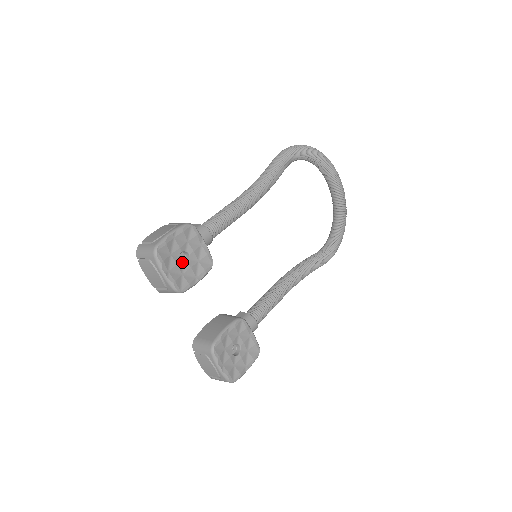
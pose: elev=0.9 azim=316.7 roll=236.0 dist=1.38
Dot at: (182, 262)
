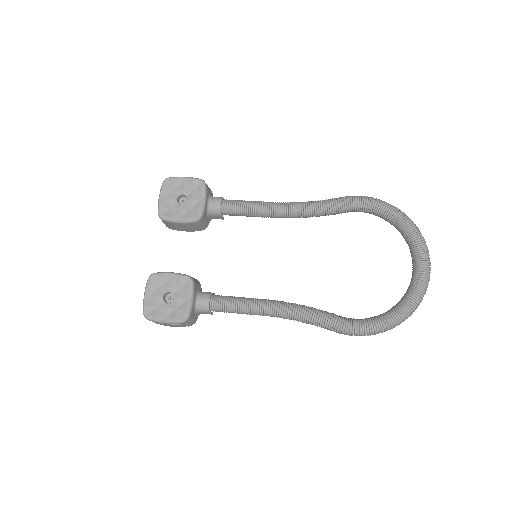
Dot at: occluded
